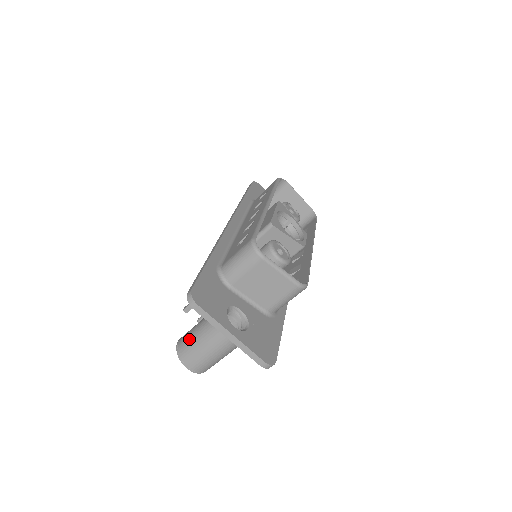
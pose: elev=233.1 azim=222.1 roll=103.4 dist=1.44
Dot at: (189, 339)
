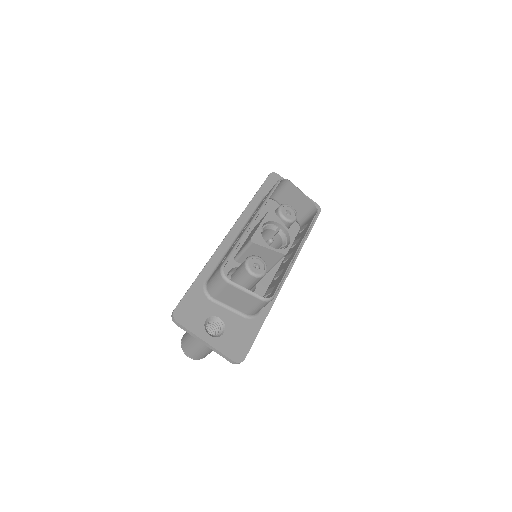
Dot at: (186, 338)
